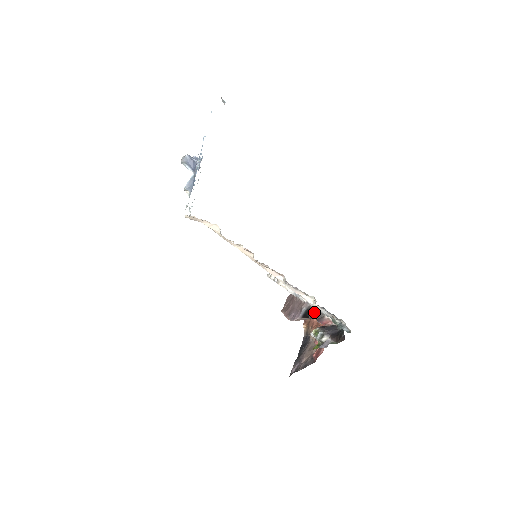
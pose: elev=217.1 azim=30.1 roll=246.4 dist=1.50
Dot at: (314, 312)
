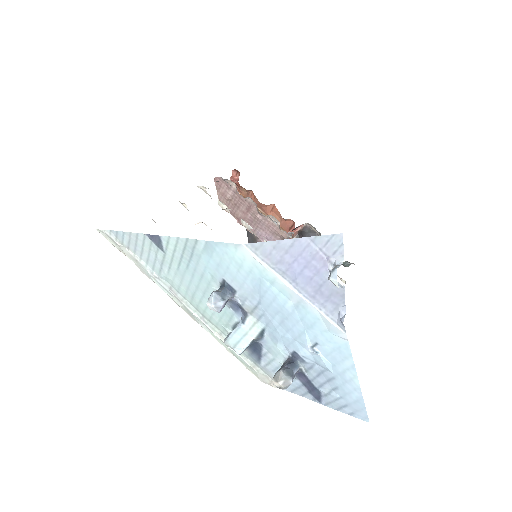
Dot at: occluded
